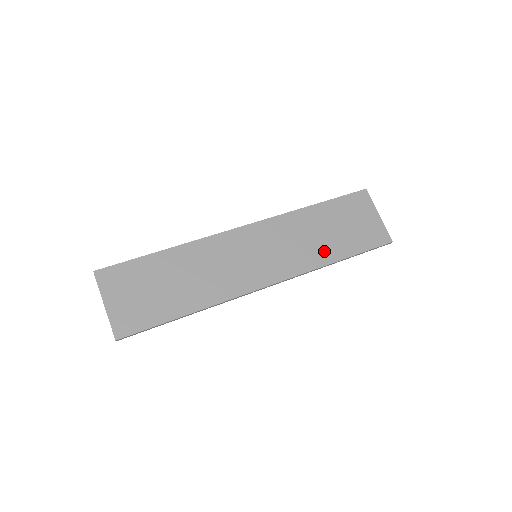
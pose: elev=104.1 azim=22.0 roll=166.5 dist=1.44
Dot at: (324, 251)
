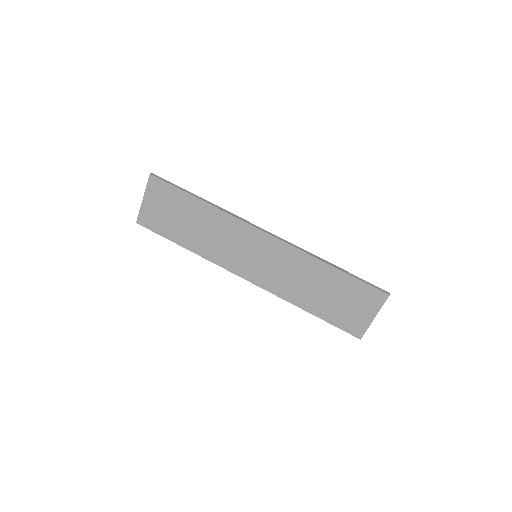
Dot at: (303, 297)
